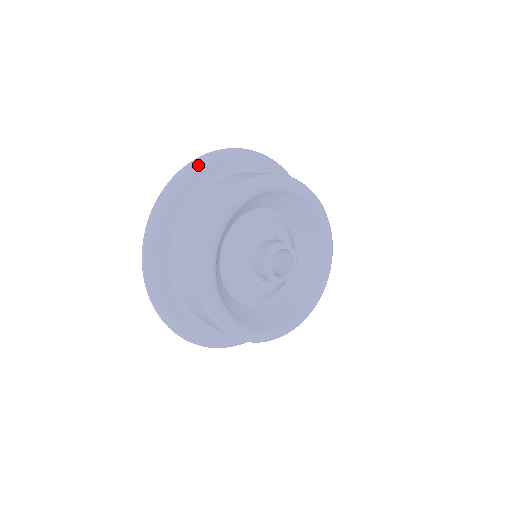
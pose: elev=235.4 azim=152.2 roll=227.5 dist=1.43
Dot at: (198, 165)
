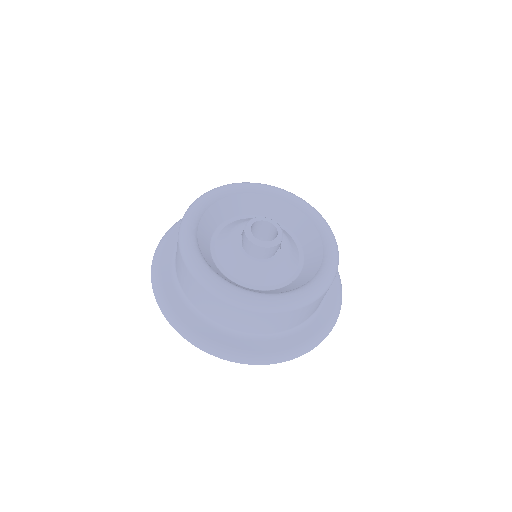
Dot at: (162, 243)
